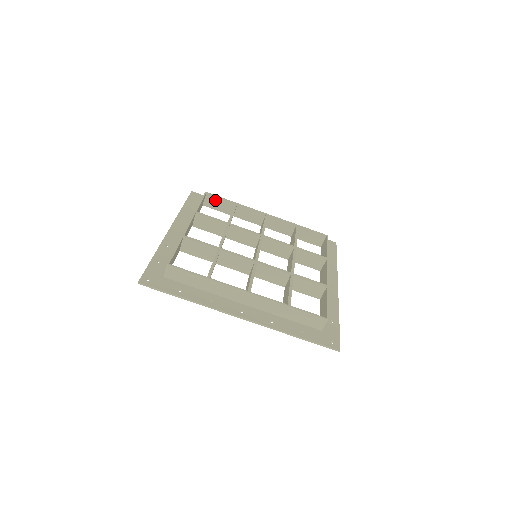
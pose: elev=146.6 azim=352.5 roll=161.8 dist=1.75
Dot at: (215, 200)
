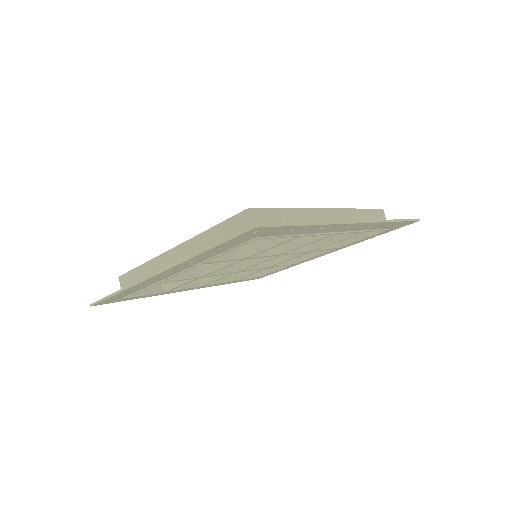
Dot at: occluded
